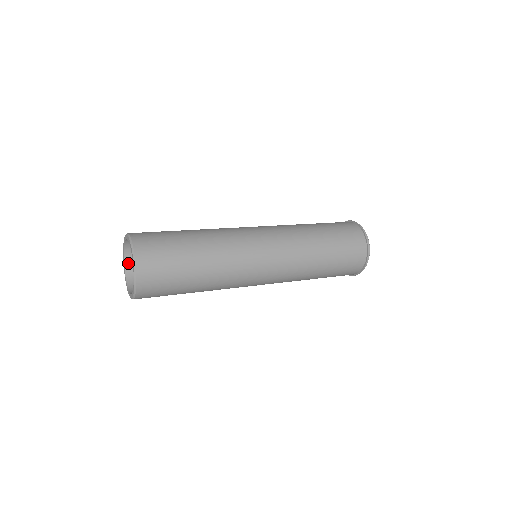
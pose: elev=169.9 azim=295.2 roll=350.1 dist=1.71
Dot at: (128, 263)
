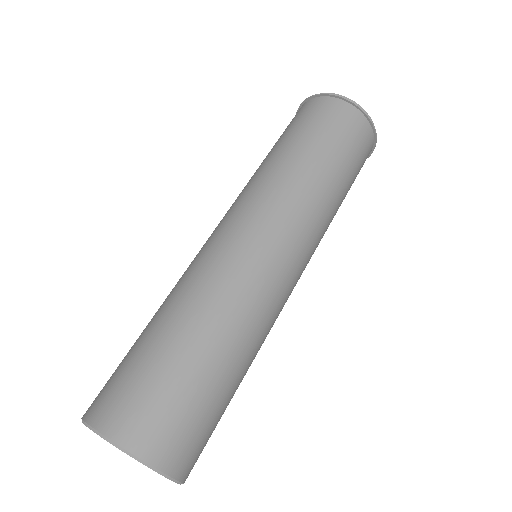
Dot at: occluded
